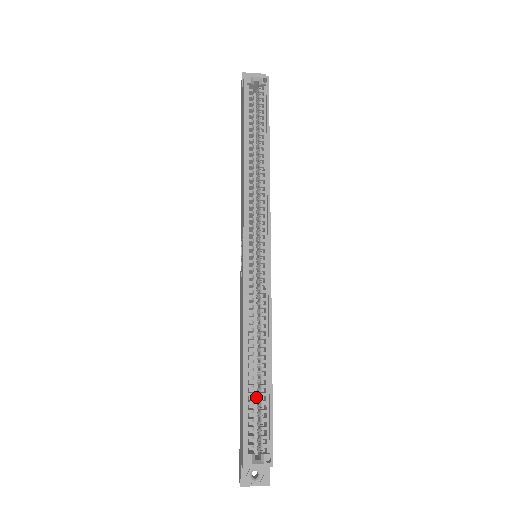
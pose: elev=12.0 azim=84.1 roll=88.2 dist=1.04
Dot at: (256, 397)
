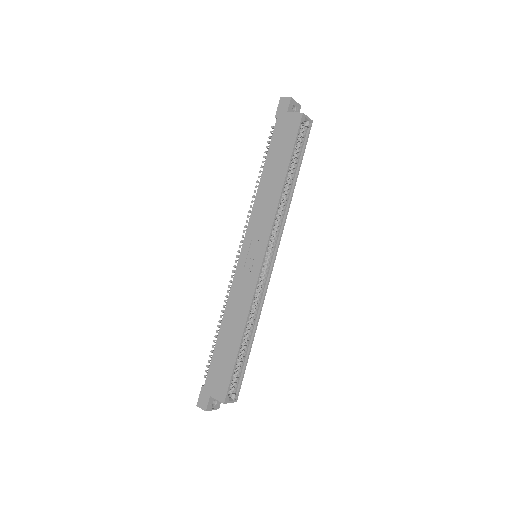
Dot at: occluded
